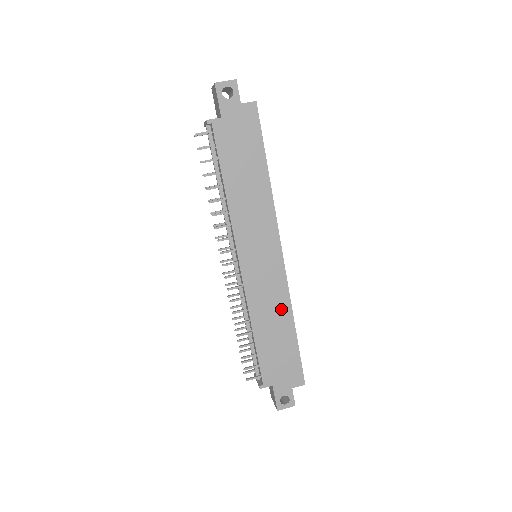
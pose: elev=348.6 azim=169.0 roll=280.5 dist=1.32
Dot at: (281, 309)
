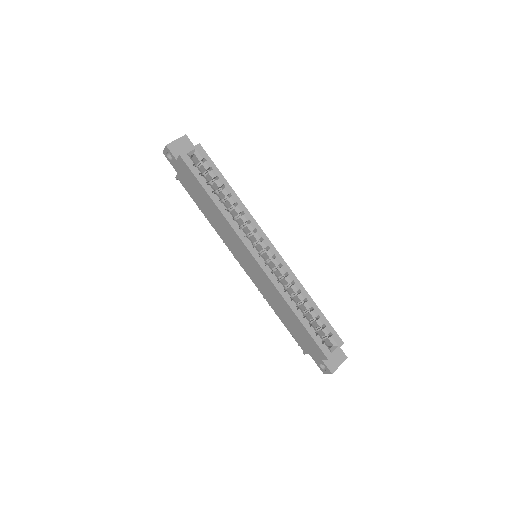
Dot at: (279, 299)
